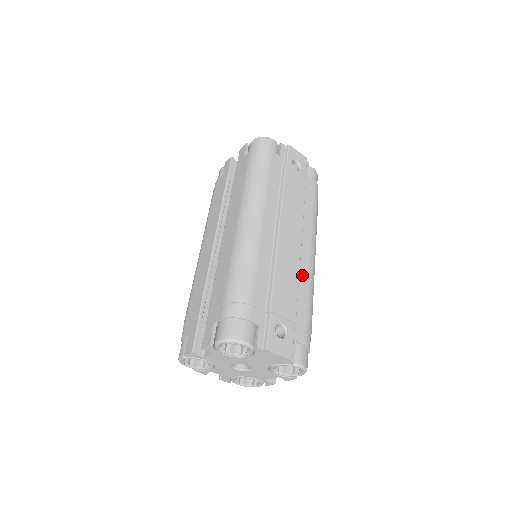
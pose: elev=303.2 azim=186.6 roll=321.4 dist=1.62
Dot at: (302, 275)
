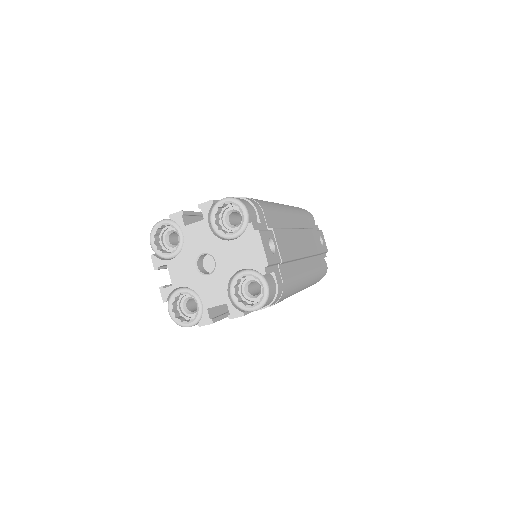
Dot at: (297, 266)
